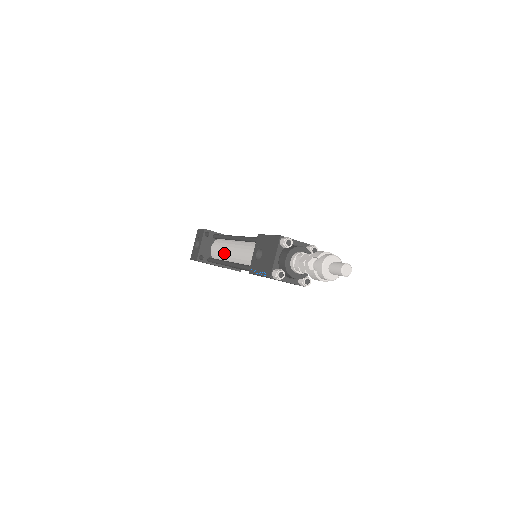
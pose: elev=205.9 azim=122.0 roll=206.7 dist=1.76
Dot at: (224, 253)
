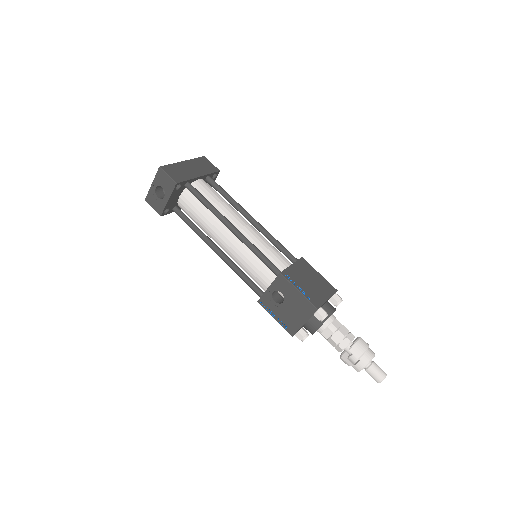
Dot at: (208, 230)
